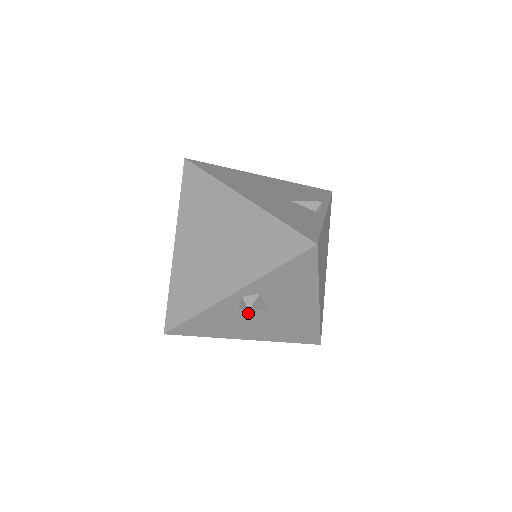
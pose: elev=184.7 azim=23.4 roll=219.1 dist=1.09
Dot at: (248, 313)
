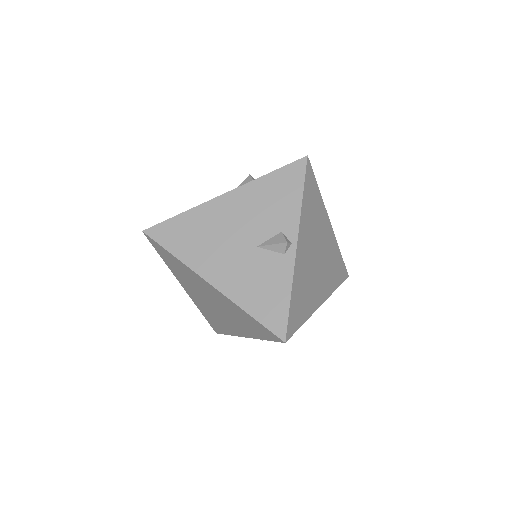
Dot at: occluded
